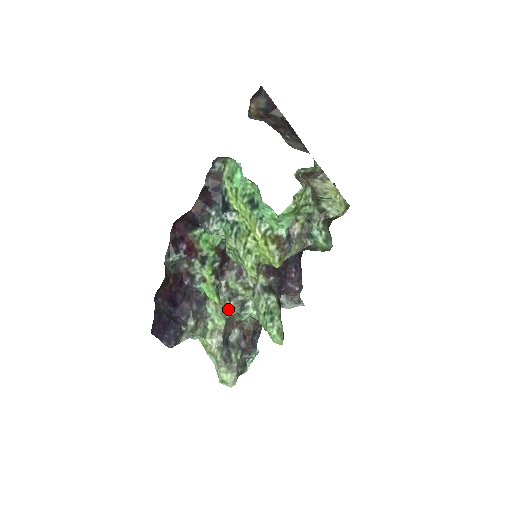
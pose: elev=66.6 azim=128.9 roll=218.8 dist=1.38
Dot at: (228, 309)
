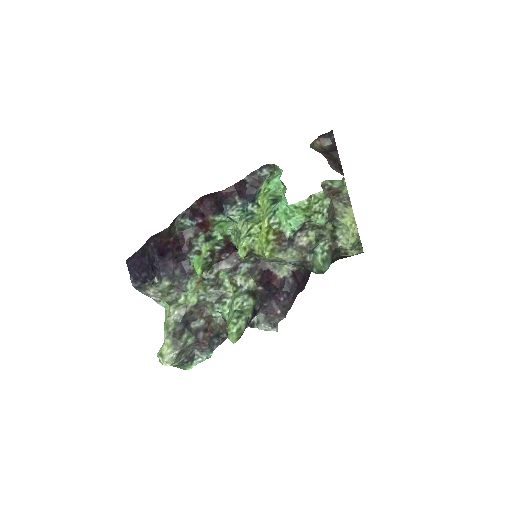
Dot at: (206, 292)
